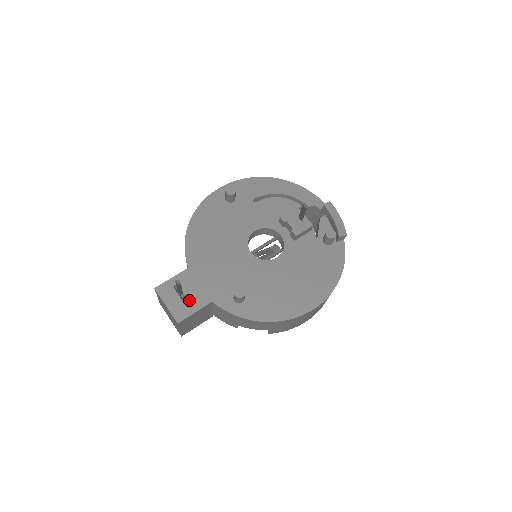
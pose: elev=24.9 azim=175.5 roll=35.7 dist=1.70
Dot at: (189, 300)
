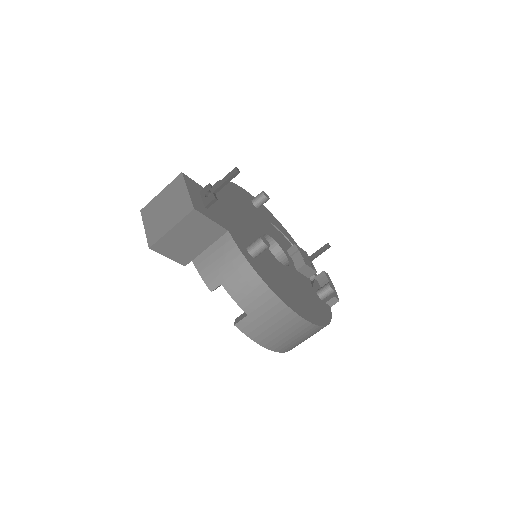
Dot at: (209, 209)
